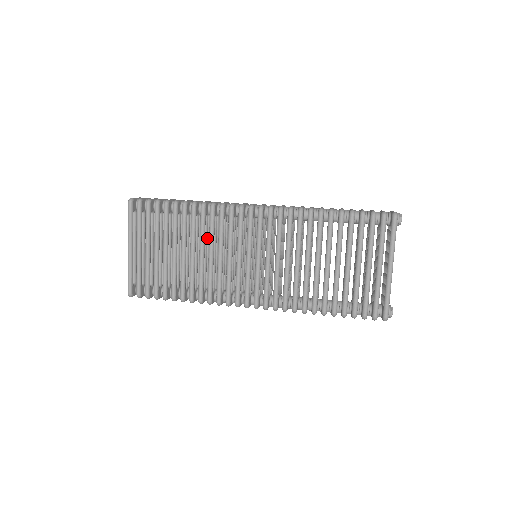
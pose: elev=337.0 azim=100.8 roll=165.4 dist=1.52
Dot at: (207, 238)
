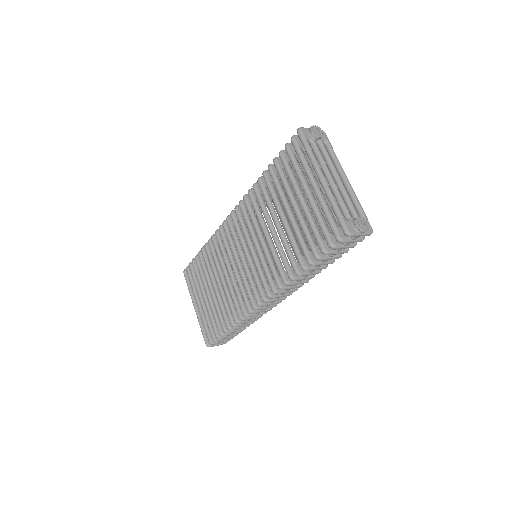
Dot at: occluded
